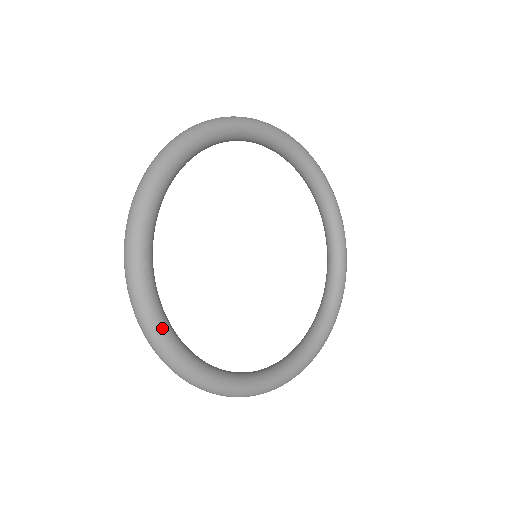
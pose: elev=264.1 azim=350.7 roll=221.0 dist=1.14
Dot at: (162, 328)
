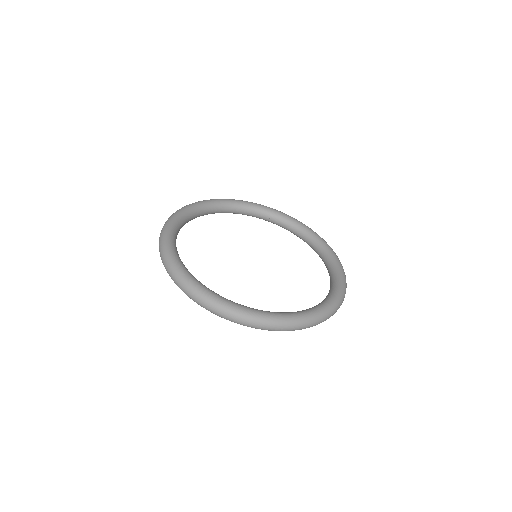
Dot at: (265, 314)
